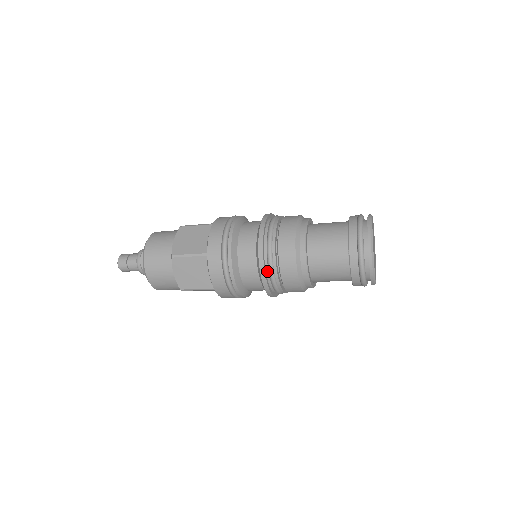
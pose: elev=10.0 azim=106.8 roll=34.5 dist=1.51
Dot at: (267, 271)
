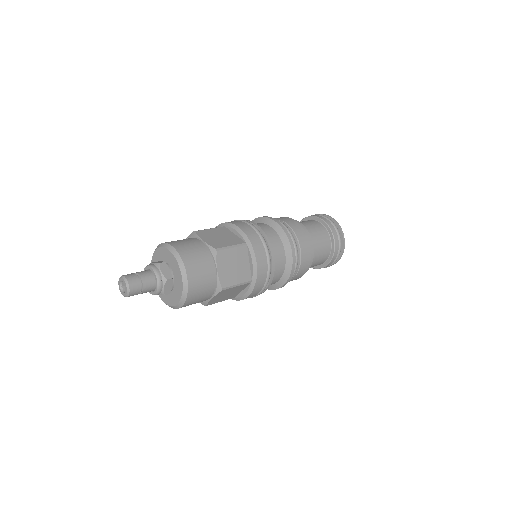
Dot at: occluded
